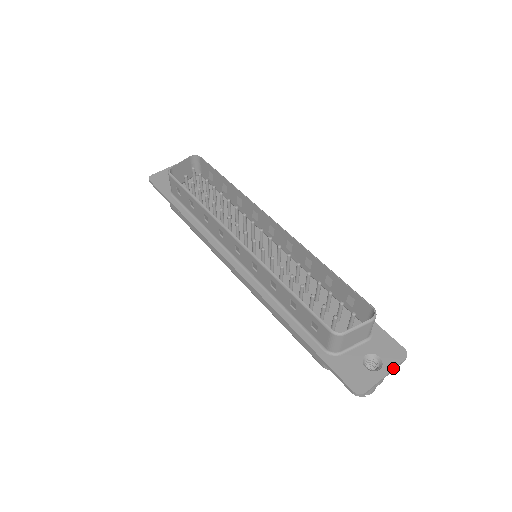
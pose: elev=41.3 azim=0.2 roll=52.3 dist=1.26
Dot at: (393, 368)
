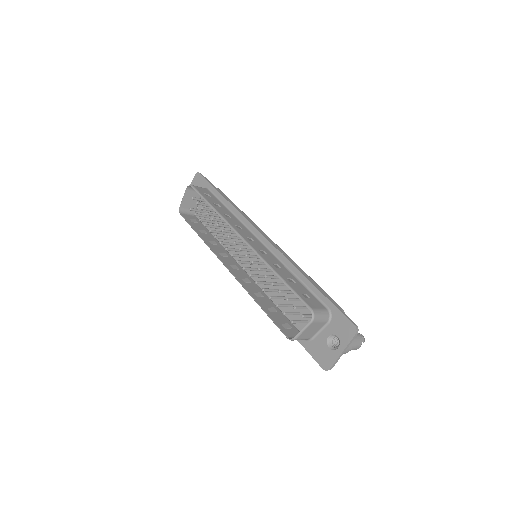
Dot at: (347, 345)
